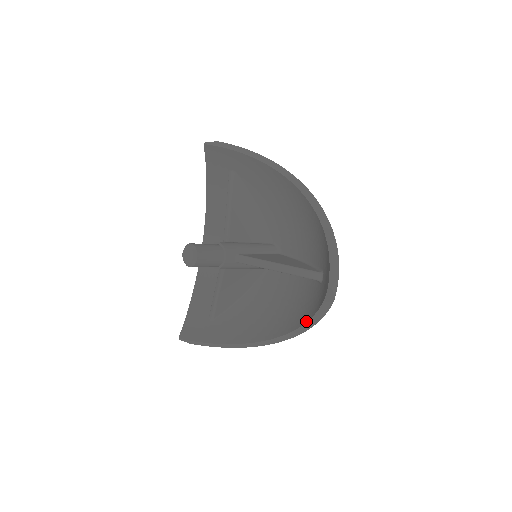
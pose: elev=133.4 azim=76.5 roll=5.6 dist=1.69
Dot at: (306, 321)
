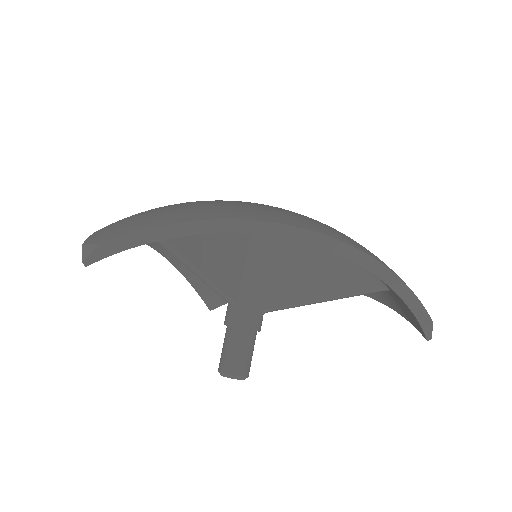
Dot at: occluded
